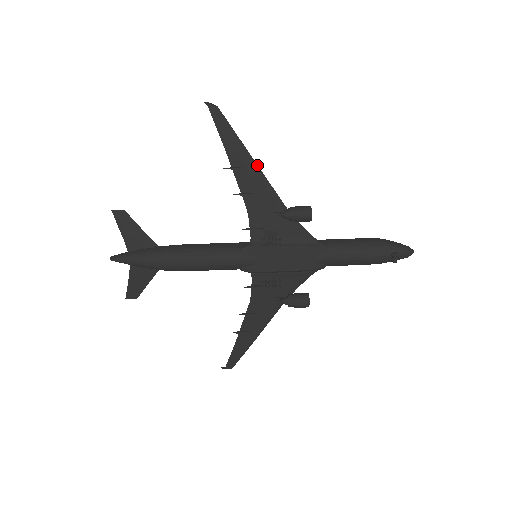
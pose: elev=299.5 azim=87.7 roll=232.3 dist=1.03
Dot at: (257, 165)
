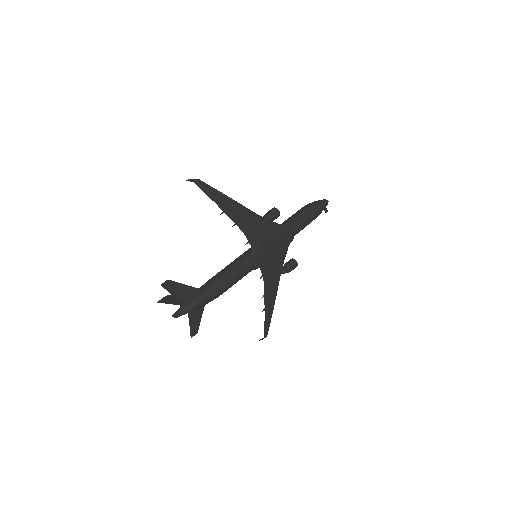
Dot at: (236, 201)
